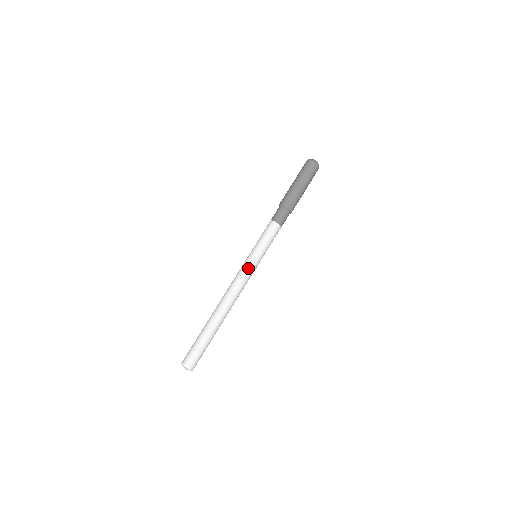
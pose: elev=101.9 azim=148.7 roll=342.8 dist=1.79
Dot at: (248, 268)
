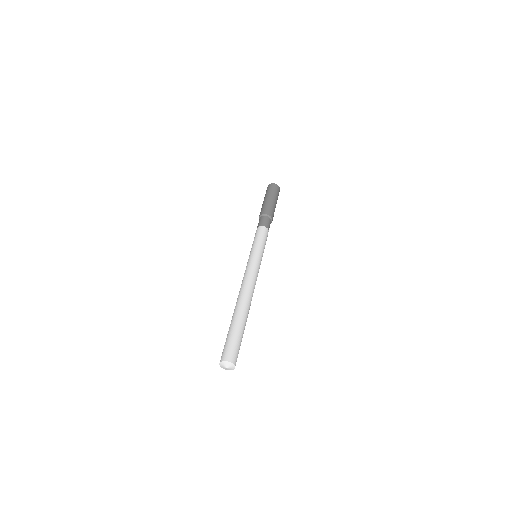
Dot at: (255, 263)
